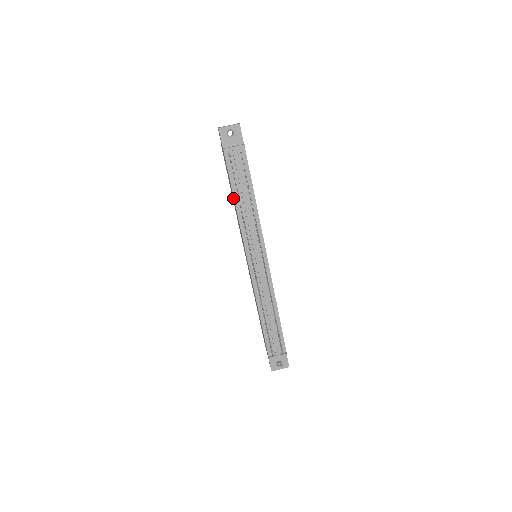
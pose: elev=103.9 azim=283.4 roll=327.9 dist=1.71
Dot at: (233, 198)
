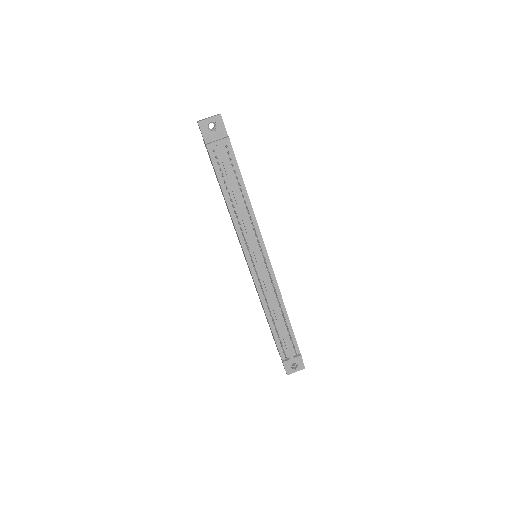
Dot at: occluded
